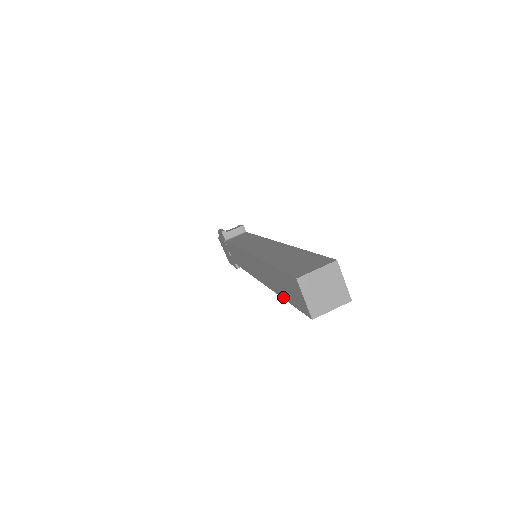
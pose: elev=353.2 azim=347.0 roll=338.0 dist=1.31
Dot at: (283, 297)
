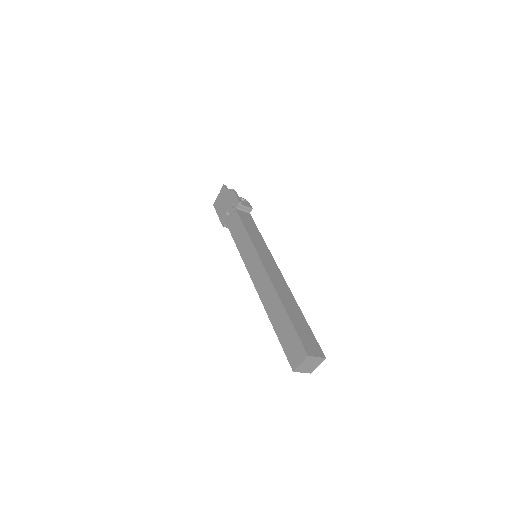
Dot at: (275, 329)
